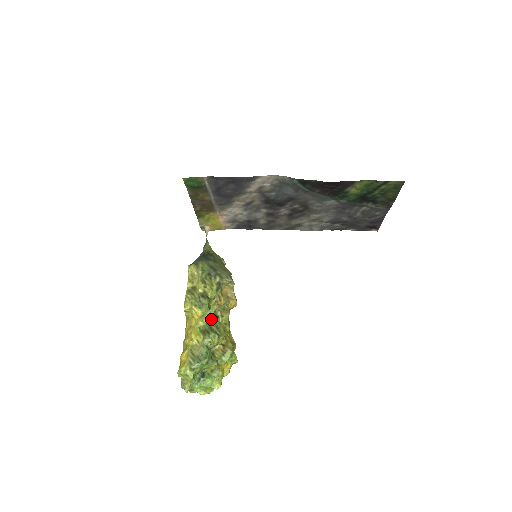
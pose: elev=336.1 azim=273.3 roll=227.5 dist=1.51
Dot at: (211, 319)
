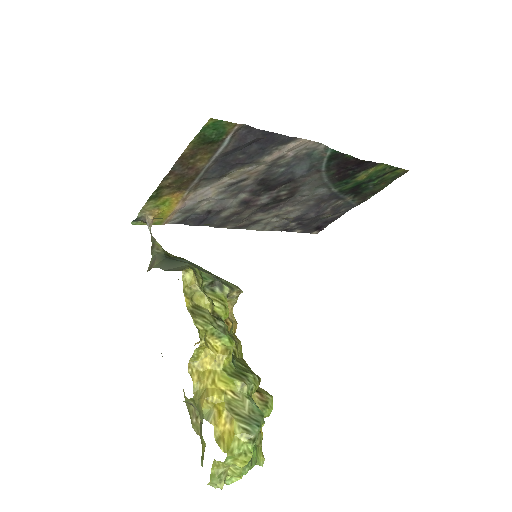
Dot at: occluded
